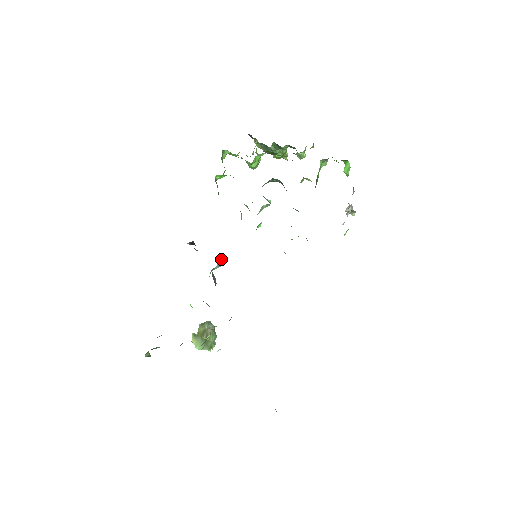
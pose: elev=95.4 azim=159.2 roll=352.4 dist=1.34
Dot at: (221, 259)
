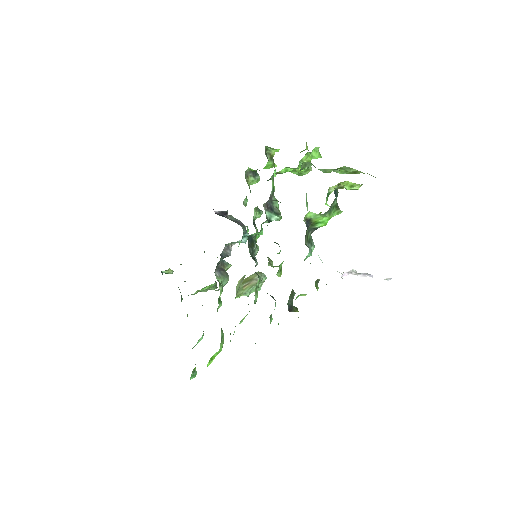
Dot at: (247, 238)
